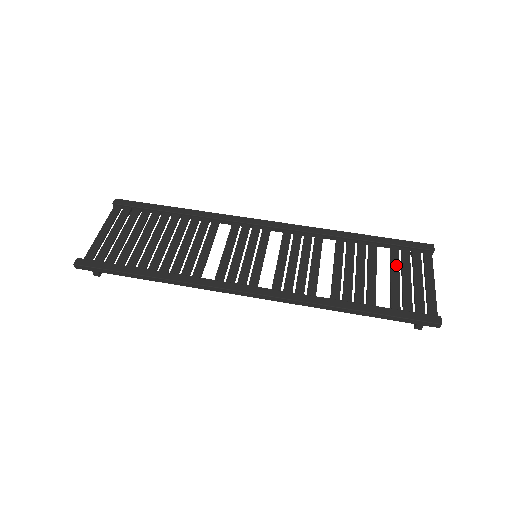
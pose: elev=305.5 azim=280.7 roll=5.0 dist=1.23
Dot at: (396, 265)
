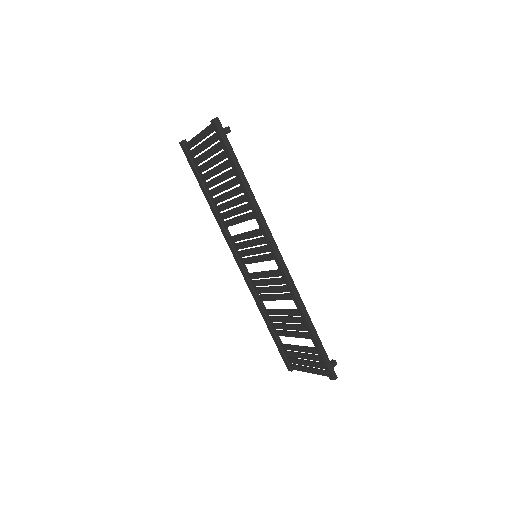
Dot at: (306, 351)
